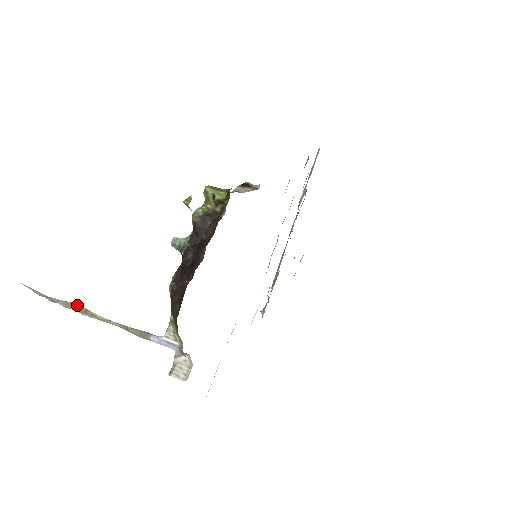
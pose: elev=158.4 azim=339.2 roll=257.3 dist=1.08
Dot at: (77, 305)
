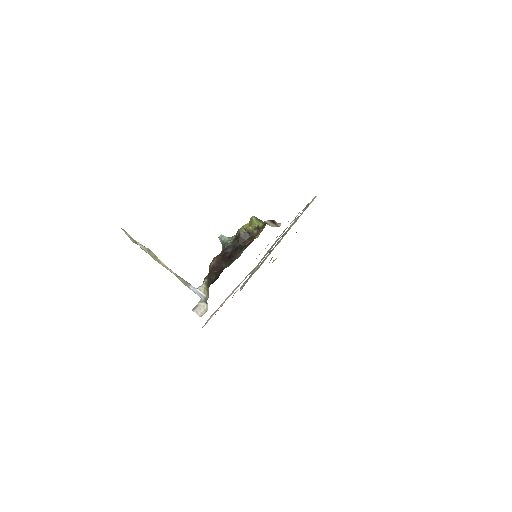
Dot at: (151, 251)
